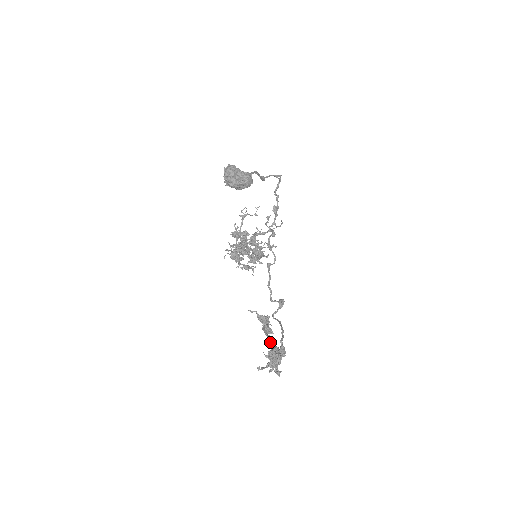
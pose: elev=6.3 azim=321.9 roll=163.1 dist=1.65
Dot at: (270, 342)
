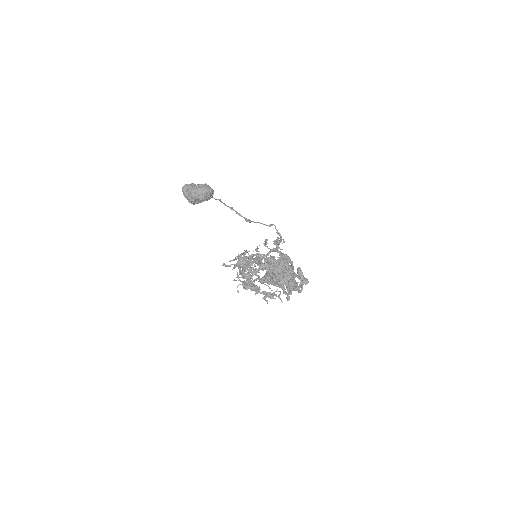
Dot at: occluded
